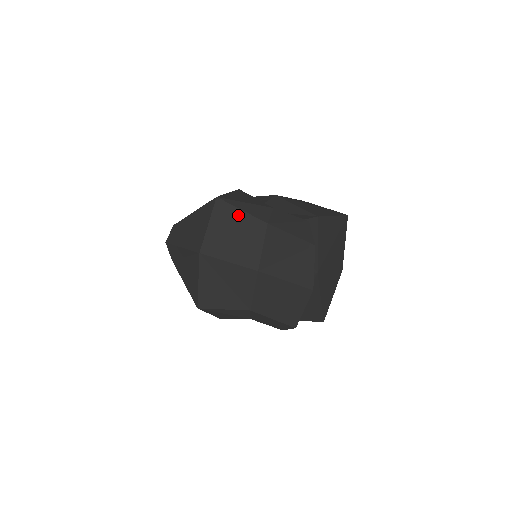
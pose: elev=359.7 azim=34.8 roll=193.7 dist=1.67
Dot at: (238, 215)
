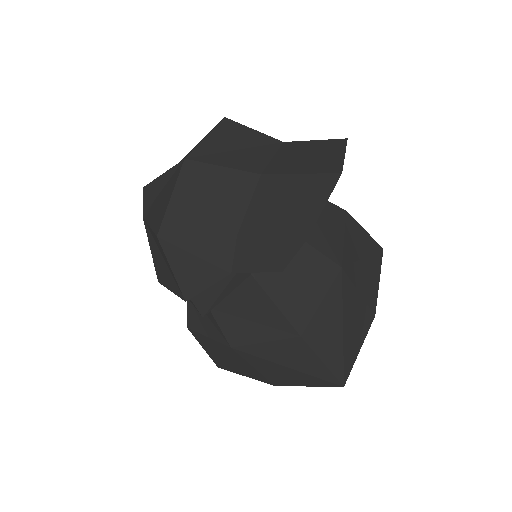
Dot at: (247, 132)
